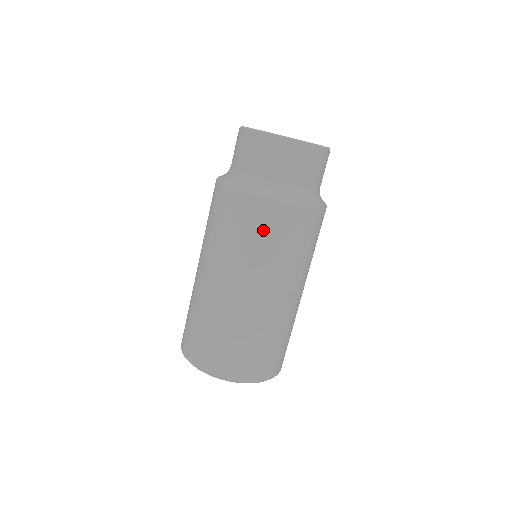
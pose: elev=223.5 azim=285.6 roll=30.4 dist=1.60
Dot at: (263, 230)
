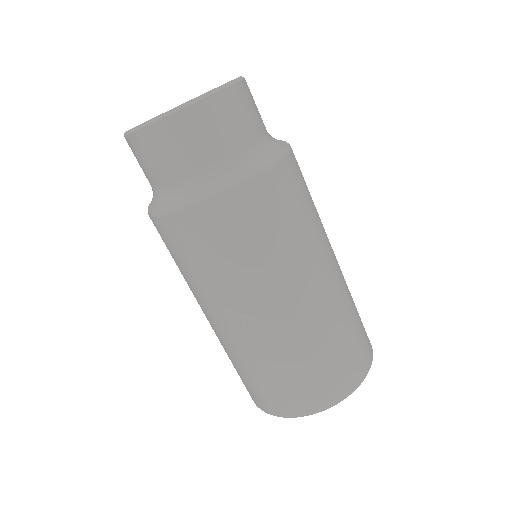
Dot at: (196, 250)
